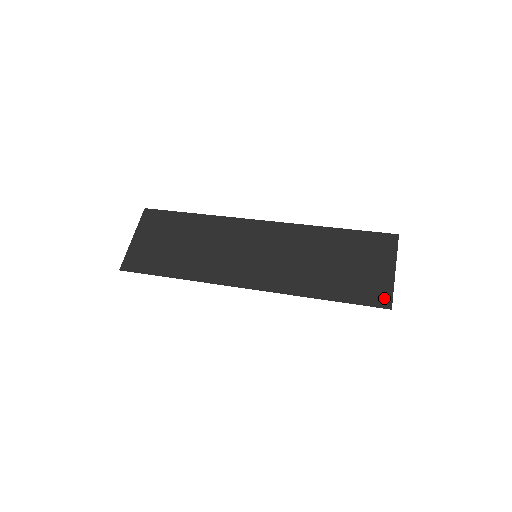
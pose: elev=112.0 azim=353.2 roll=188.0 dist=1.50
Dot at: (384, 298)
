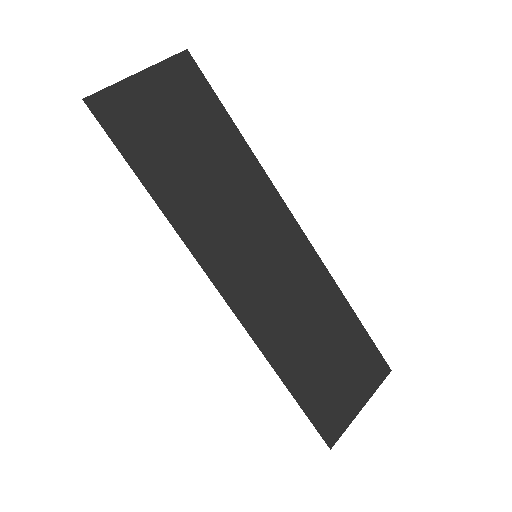
Dot at: (334, 431)
